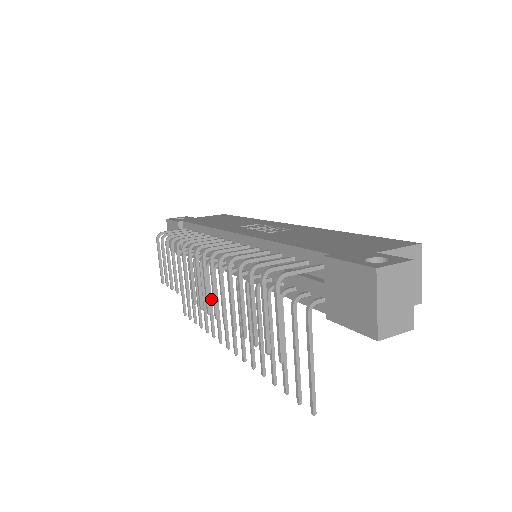
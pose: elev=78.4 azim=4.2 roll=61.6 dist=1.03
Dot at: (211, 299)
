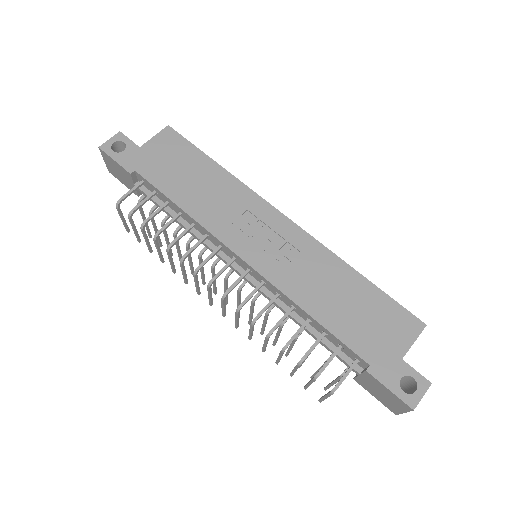
Dot at: (203, 270)
